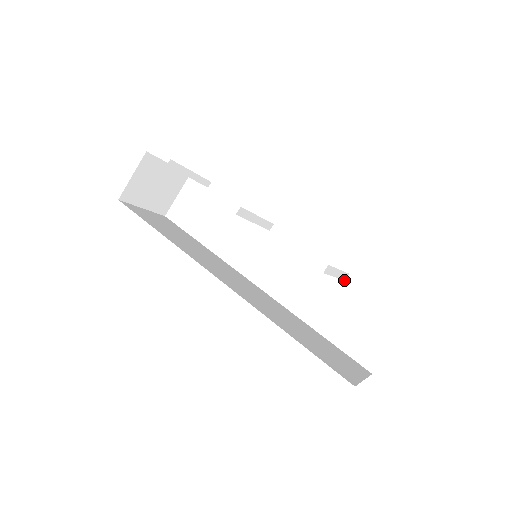
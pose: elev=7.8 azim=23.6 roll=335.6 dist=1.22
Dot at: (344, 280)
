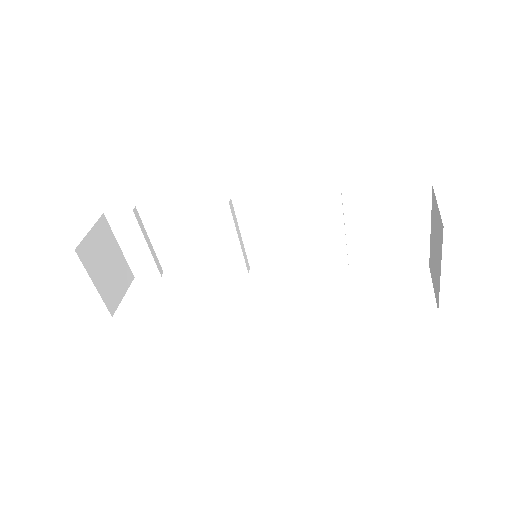
Dot at: (348, 266)
